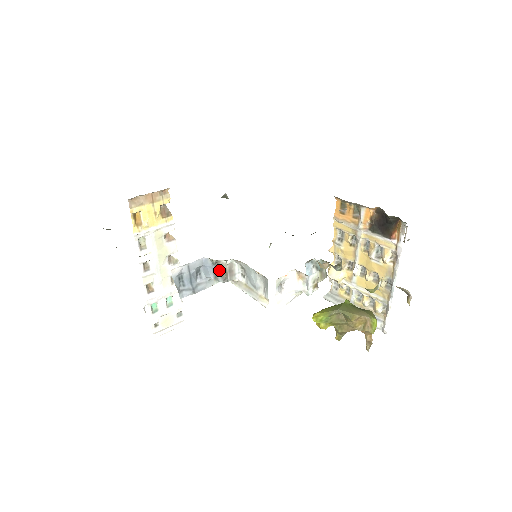
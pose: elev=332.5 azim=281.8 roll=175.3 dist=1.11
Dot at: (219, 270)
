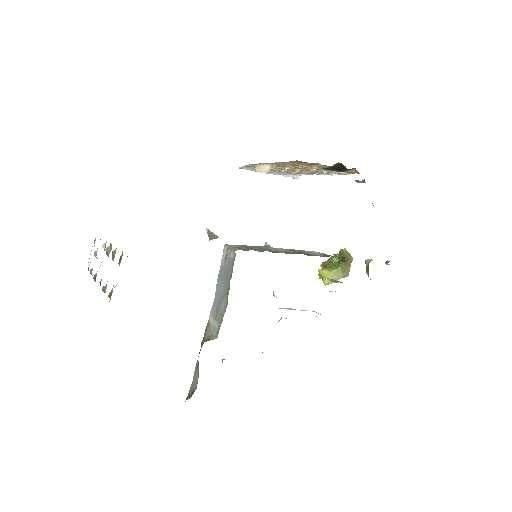
Dot at: occluded
